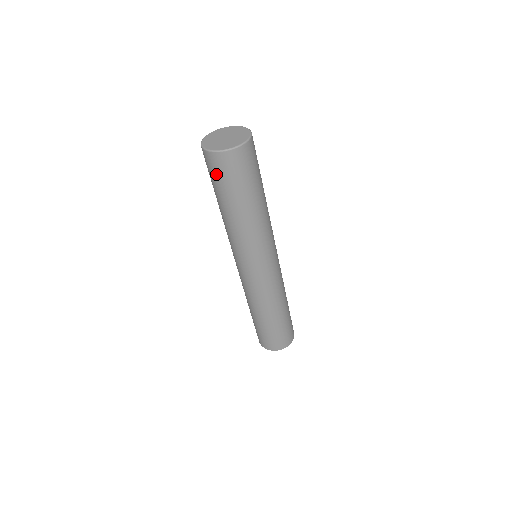
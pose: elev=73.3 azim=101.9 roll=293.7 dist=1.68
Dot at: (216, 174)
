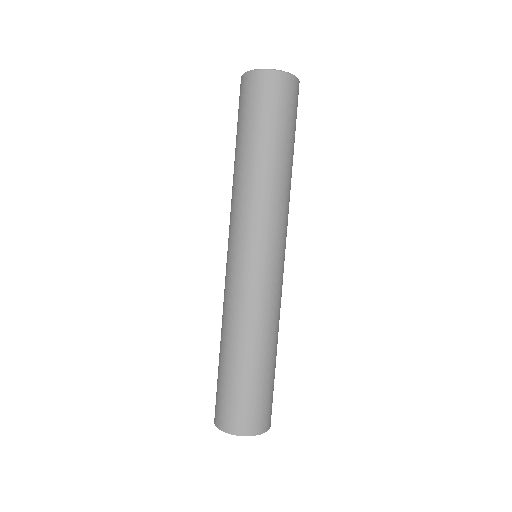
Dot at: (248, 101)
